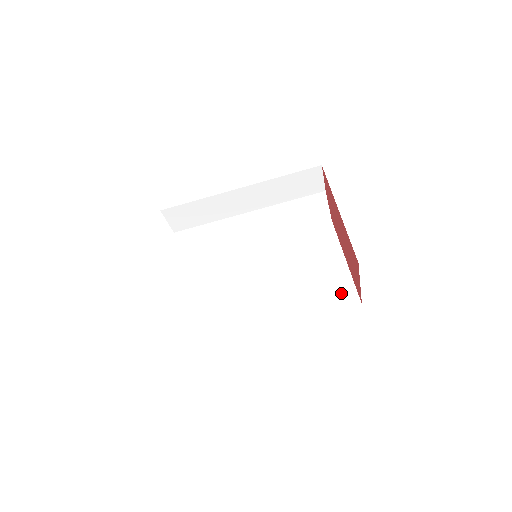
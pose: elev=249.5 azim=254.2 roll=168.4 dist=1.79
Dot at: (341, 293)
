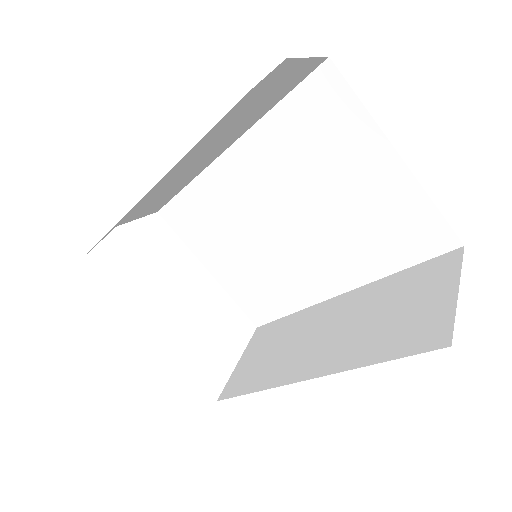
Dot at: (419, 232)
